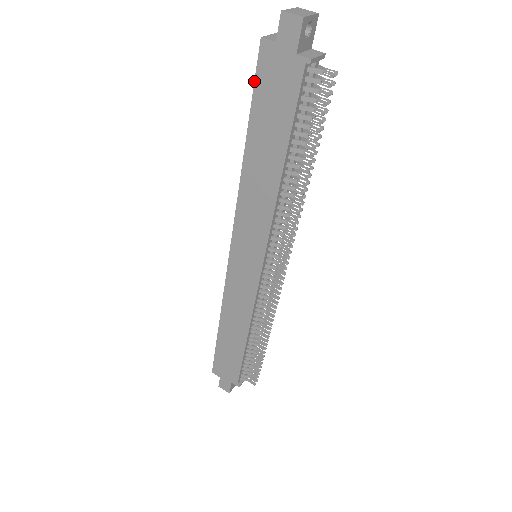
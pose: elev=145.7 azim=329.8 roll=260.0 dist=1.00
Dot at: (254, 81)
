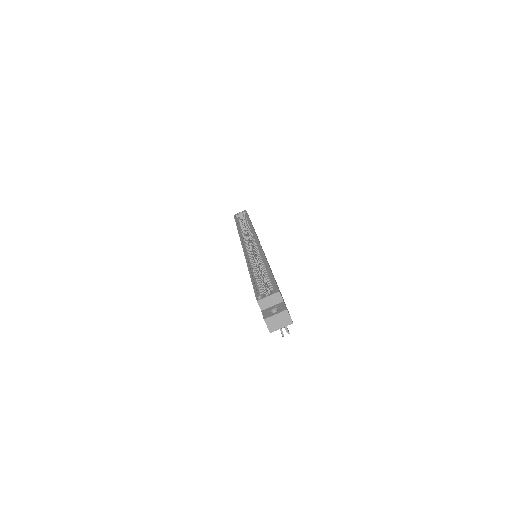
Dot at: (254, 289)
